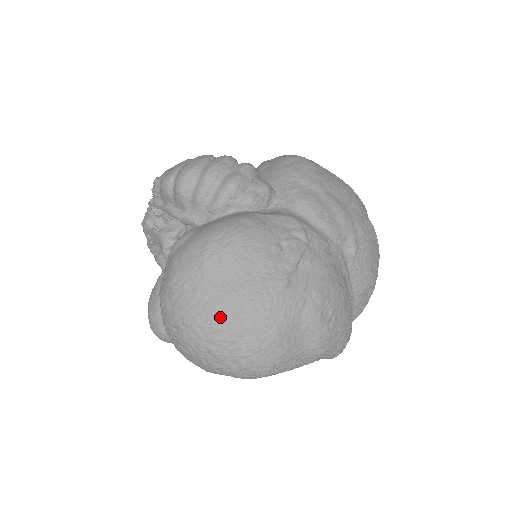
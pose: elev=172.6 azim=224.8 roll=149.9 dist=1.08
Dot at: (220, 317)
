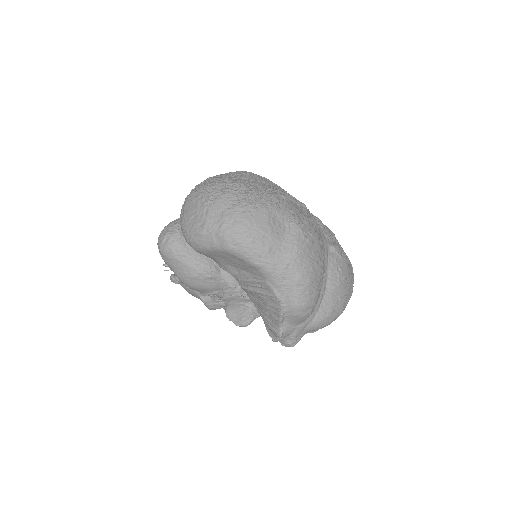
Dot at: (234, 185)
